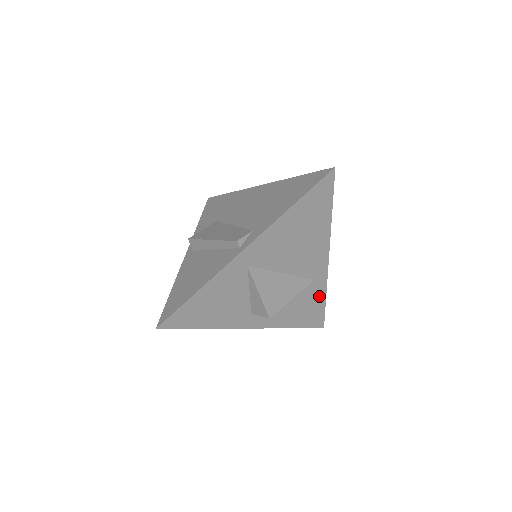
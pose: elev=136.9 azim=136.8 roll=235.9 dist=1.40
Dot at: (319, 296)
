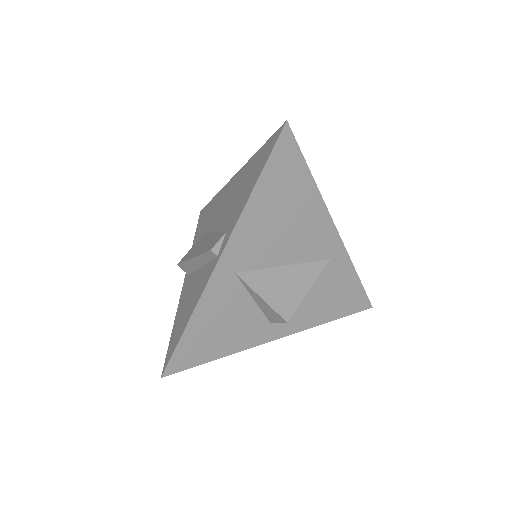
Dot at: (347, 275)
